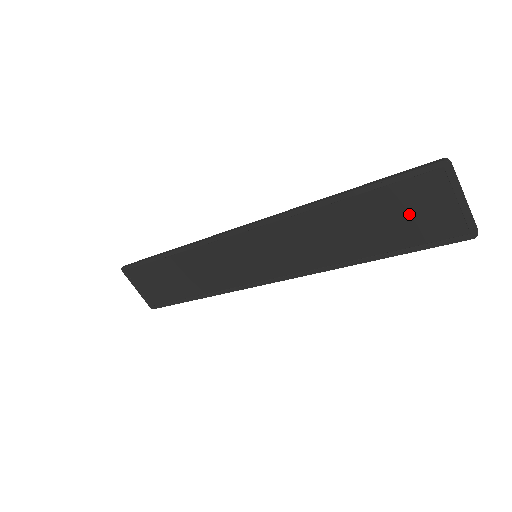
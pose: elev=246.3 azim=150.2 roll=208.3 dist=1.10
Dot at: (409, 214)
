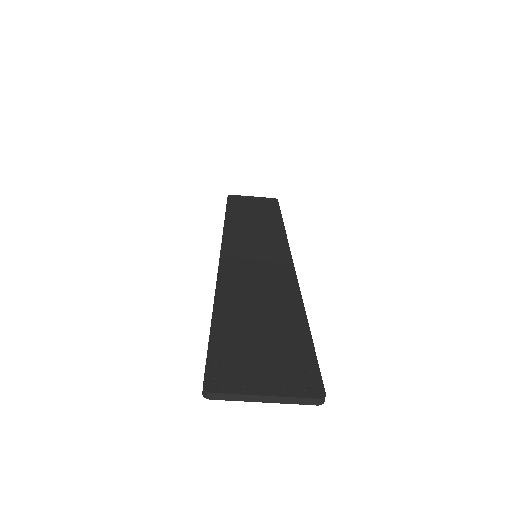
Dot at: (261, 356)
